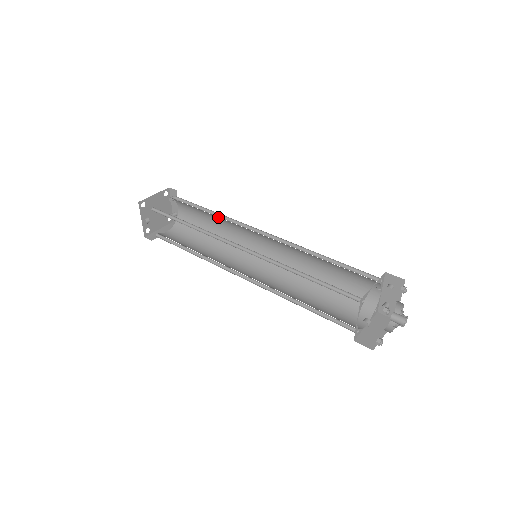
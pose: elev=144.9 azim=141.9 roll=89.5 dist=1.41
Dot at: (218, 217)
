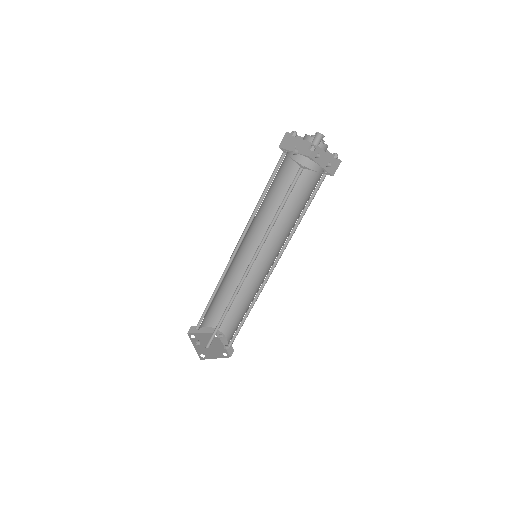
Dot at: (239, 290)
